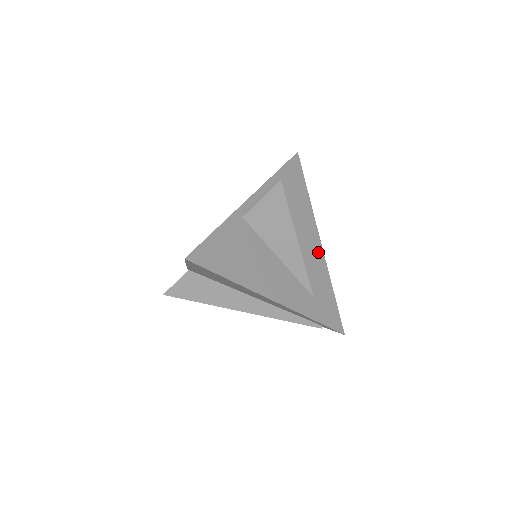
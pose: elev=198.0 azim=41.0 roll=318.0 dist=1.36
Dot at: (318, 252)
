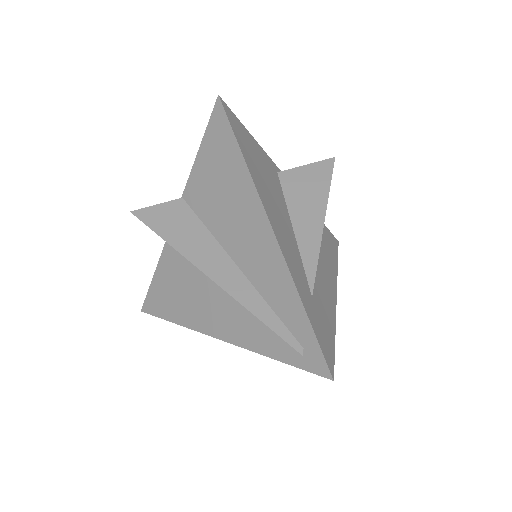
Dot at: (331, 292)
